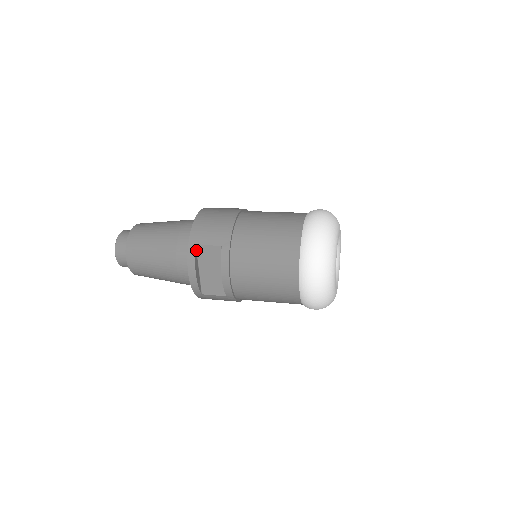
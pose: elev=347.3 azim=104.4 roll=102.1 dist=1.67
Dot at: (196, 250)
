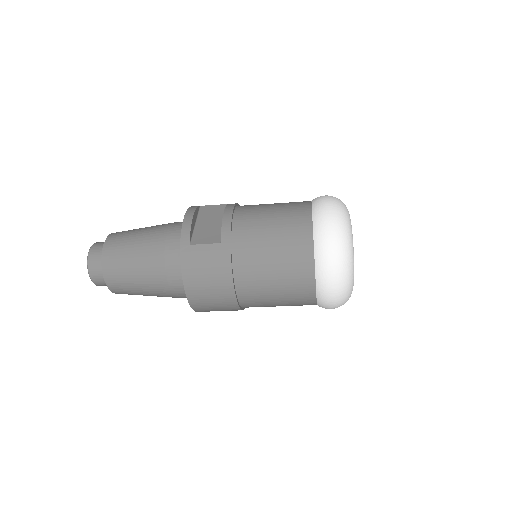
Dot at: (199, 209)
